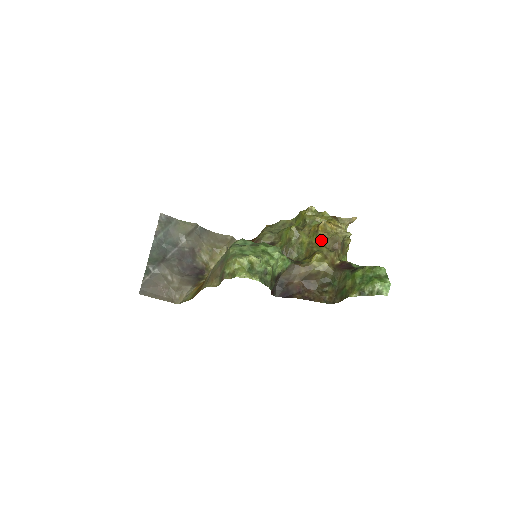
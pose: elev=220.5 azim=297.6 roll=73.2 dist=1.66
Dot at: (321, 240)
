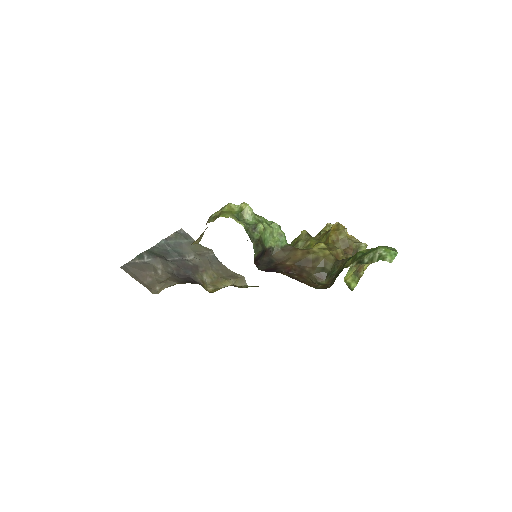
Dot at: (330, 237)
